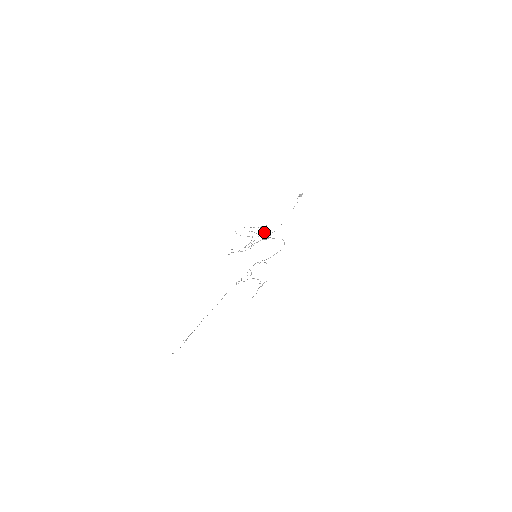
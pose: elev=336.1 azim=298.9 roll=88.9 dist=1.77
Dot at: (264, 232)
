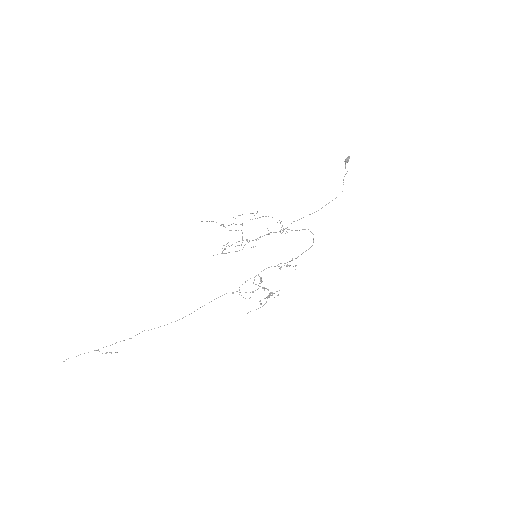
Dot at: (280, 223)
